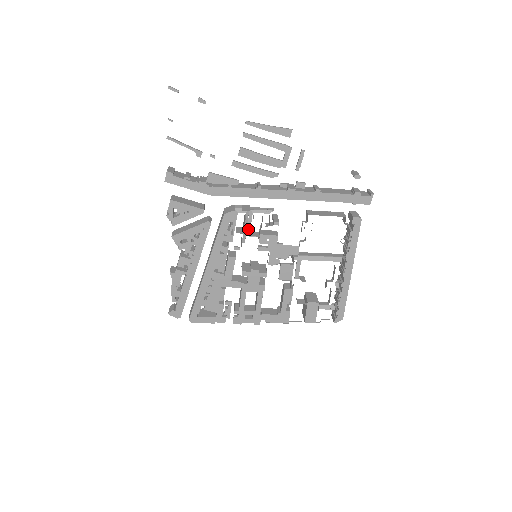
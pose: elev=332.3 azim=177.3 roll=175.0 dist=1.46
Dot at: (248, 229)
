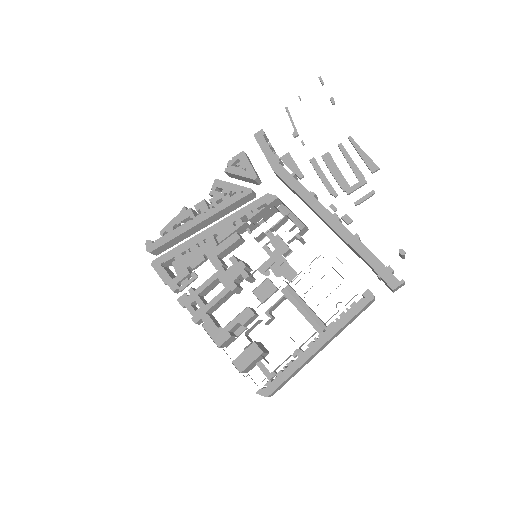
Dot at: occluded
